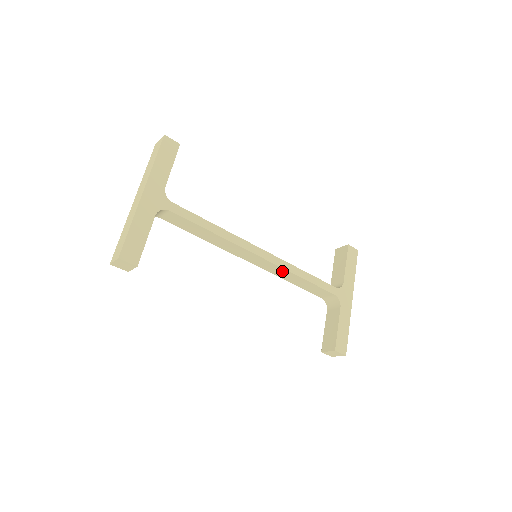
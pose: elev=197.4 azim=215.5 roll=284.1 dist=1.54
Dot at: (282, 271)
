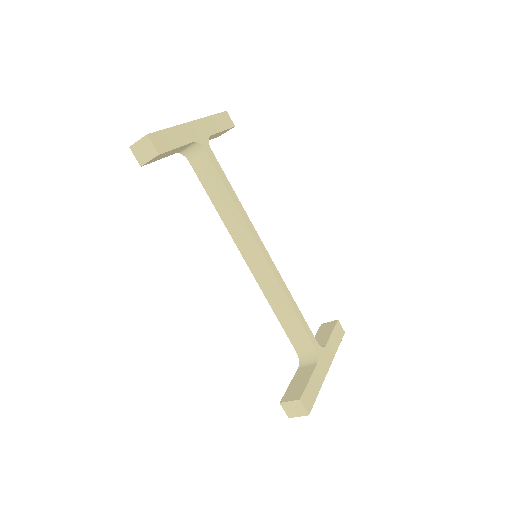
Dot at: (274, 286)
